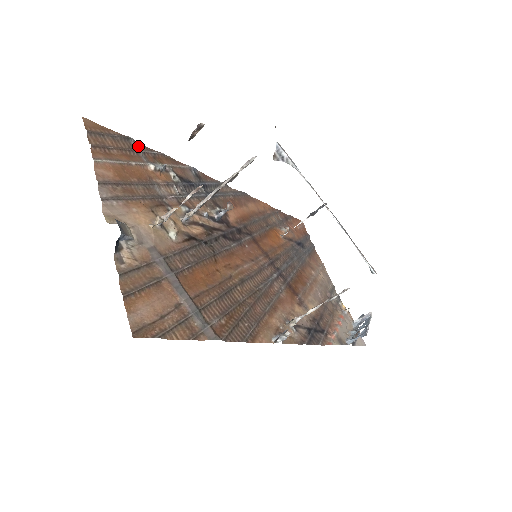
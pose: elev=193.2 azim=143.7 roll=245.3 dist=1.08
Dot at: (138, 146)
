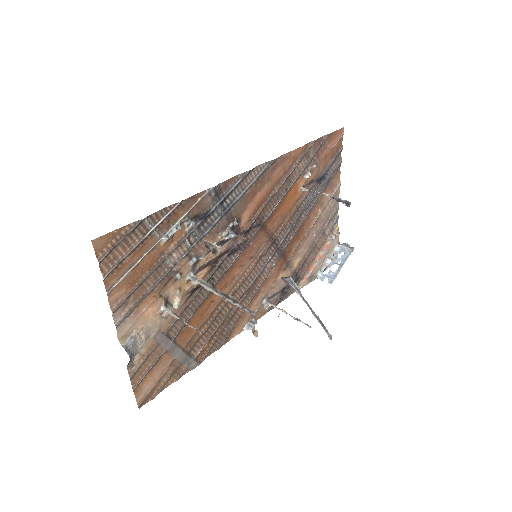
Dot at: (152, 219)
